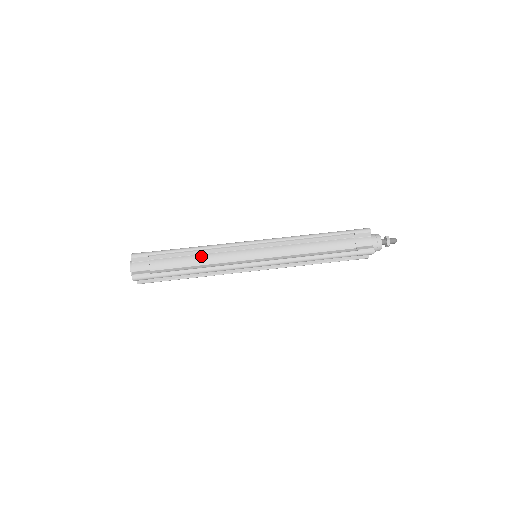
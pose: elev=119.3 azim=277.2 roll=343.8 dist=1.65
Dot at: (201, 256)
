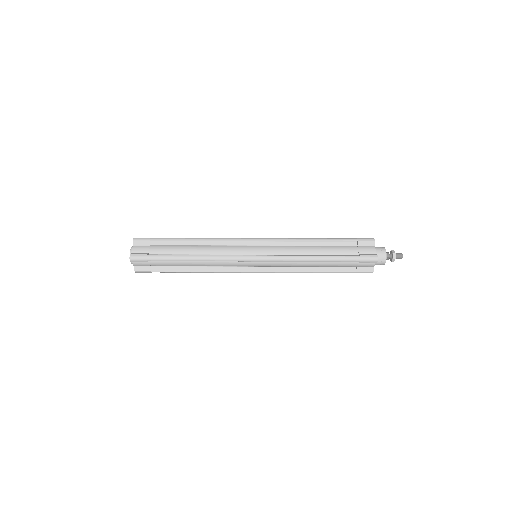
Dot at: (201, 246)
